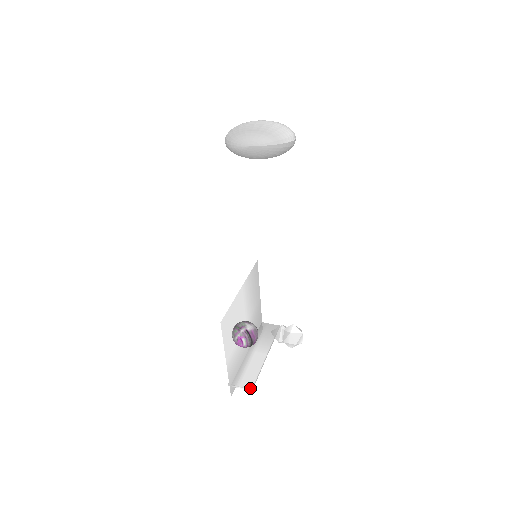
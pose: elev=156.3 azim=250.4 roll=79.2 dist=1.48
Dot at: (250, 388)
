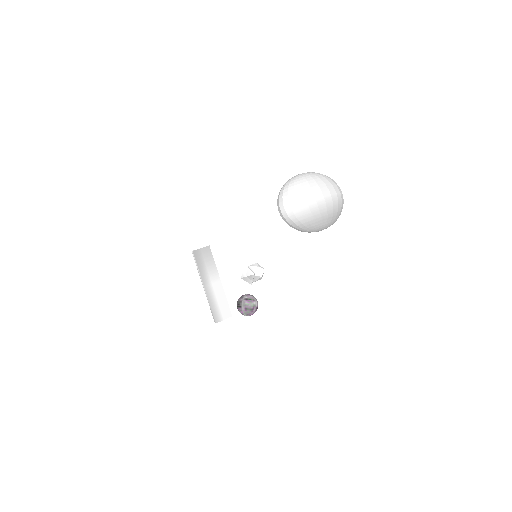
Dot at: (231, 316)
